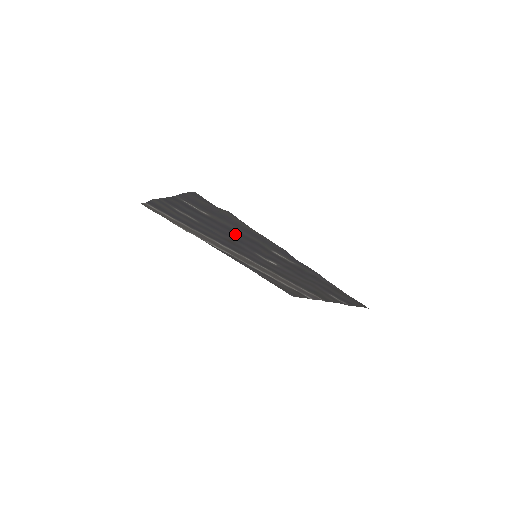
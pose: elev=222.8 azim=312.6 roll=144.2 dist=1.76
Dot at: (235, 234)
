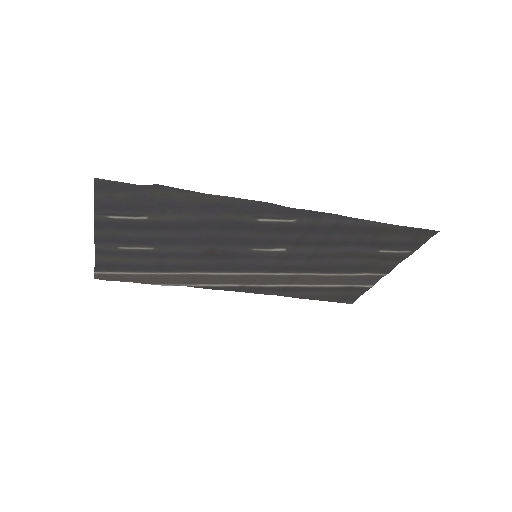
Dot at: (204, 232)
